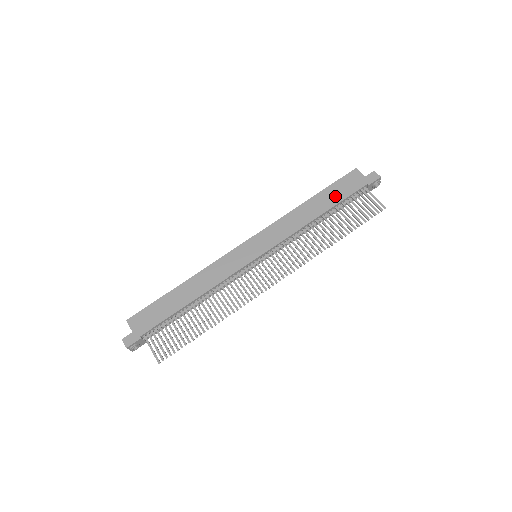
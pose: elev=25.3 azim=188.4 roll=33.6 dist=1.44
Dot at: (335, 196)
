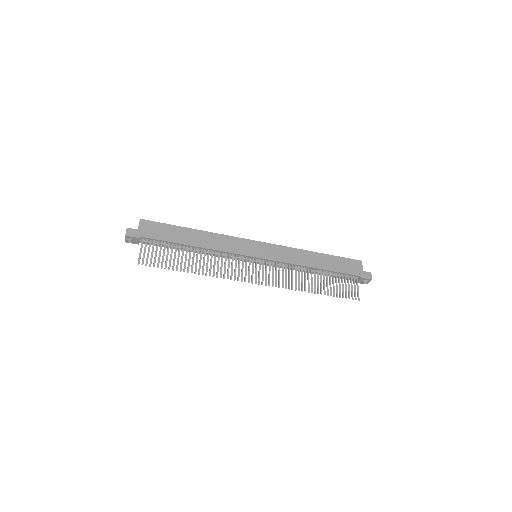
Dot at: (335, 265)
